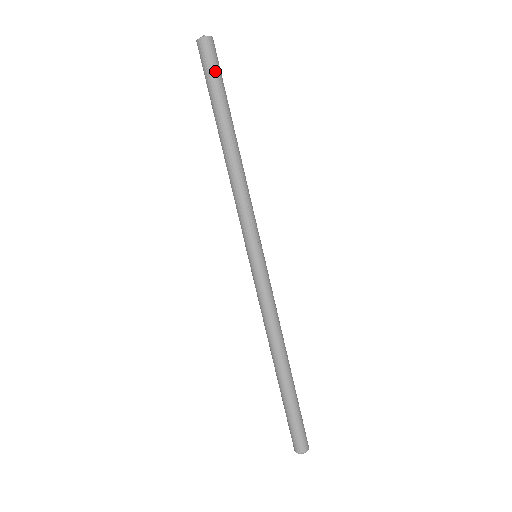
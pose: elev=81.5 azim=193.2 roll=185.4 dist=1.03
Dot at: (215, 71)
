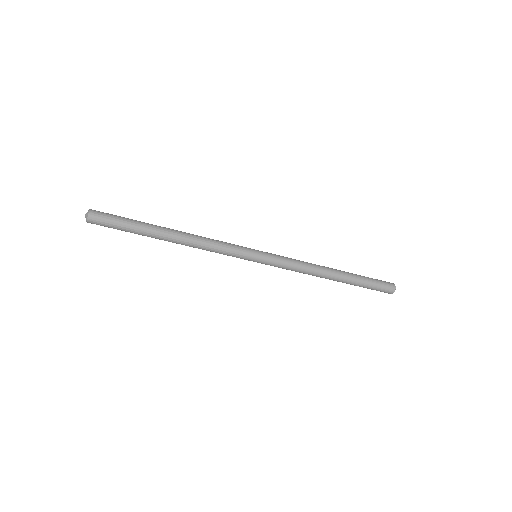
Dot at: (116, 224)
